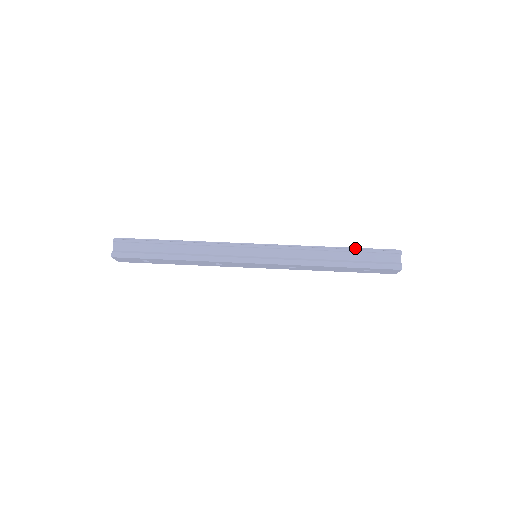
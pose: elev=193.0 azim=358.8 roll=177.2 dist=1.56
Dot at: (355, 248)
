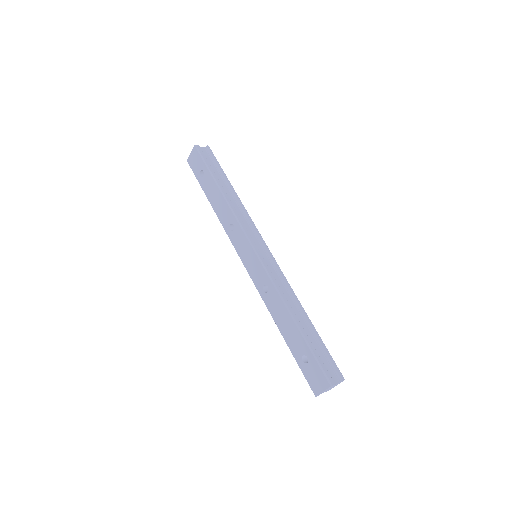
Dot at: occluded
